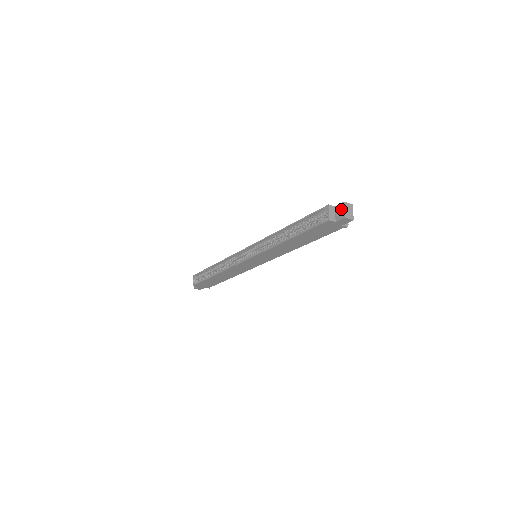
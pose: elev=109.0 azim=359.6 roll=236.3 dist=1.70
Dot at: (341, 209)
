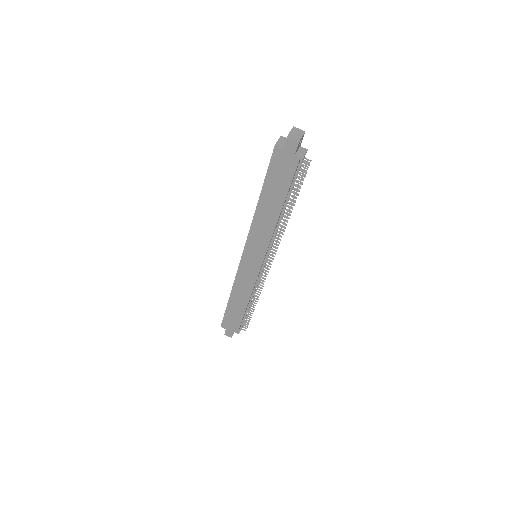
Dot at: occluded
